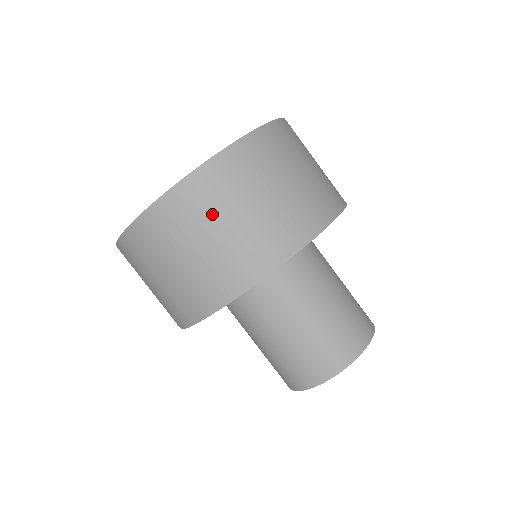
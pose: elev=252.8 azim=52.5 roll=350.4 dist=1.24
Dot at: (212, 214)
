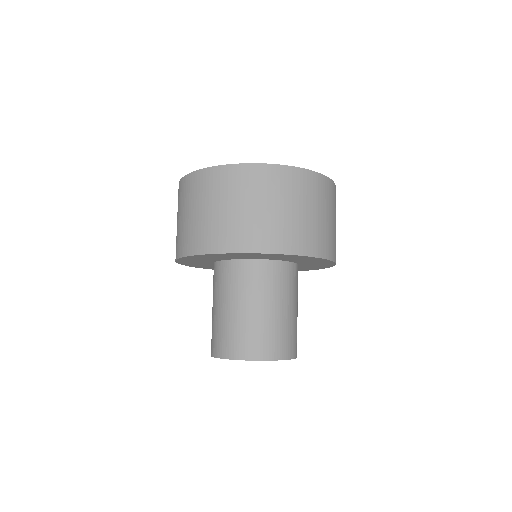
Dot at: (270, 195)
